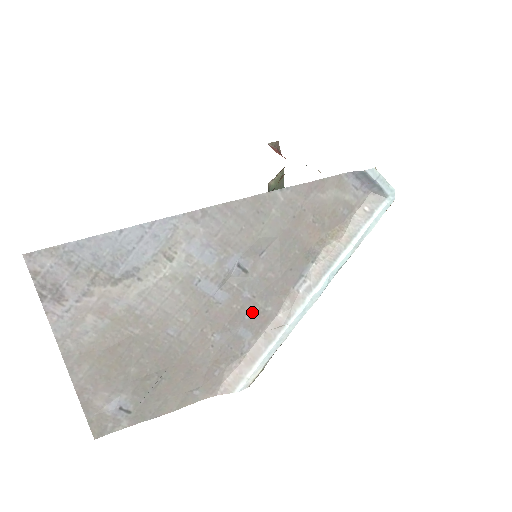
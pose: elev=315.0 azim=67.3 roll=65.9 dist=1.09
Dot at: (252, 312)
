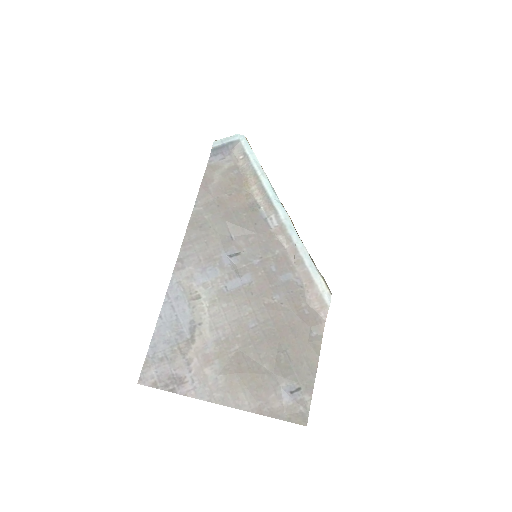
Dot at: (272, 264)
